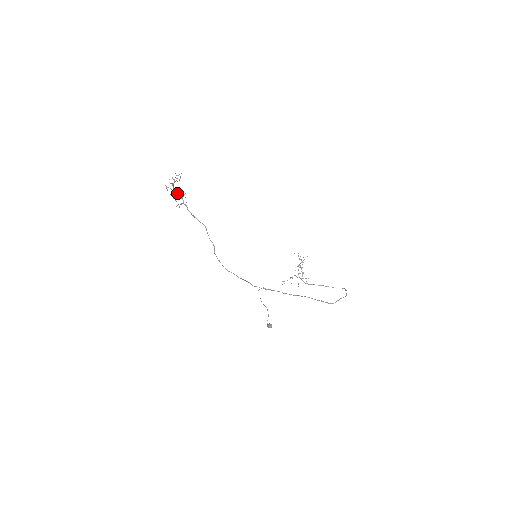
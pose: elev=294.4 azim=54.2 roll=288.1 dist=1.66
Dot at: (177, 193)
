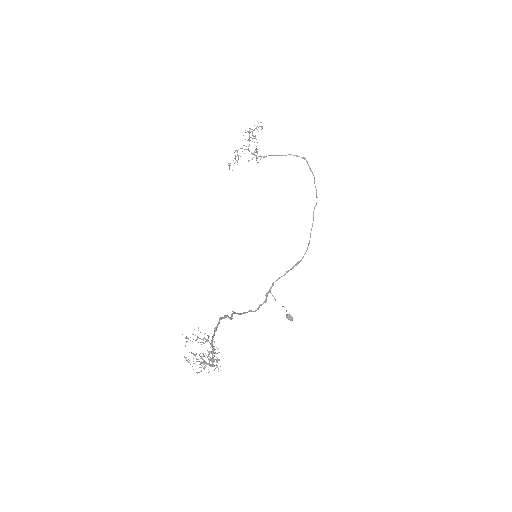
Dot at: (213, 361)
